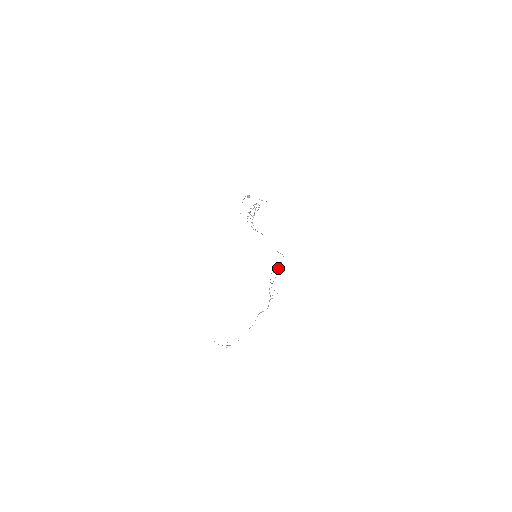
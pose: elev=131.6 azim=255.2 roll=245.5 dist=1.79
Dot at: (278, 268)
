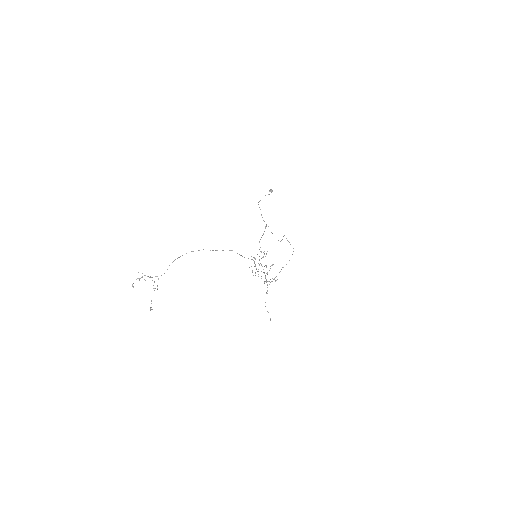
Dot at: (283, 267)
